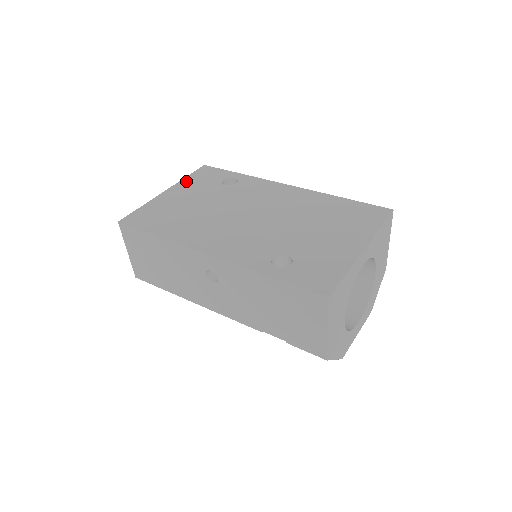
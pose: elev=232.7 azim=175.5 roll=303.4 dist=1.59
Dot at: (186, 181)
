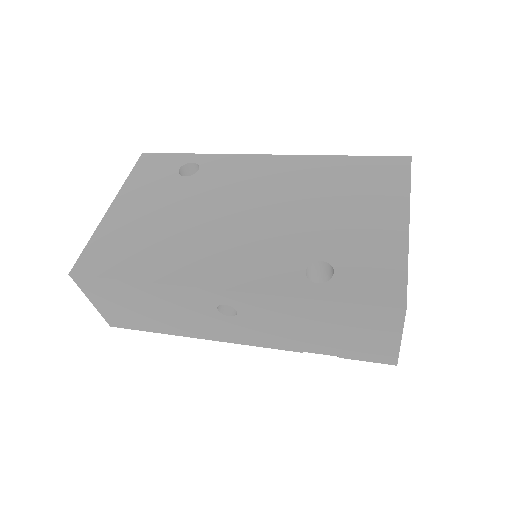
Dot at: (131, 184)
